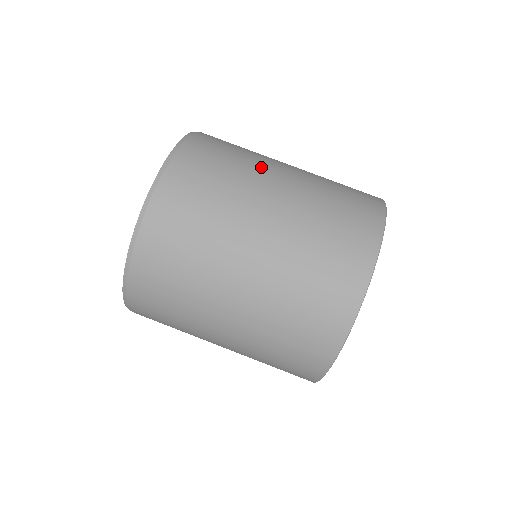
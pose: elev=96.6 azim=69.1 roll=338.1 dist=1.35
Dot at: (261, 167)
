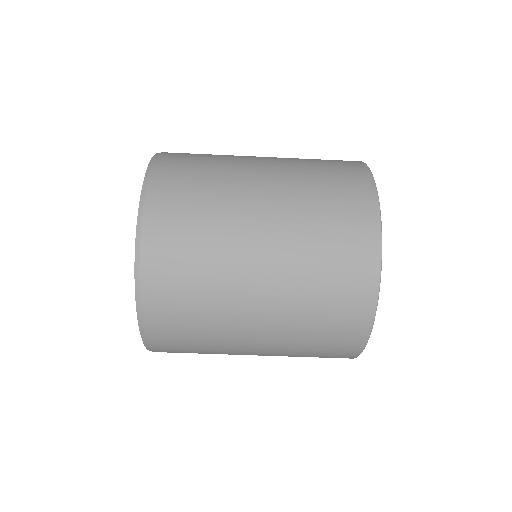
Dot at: (237, 160)
